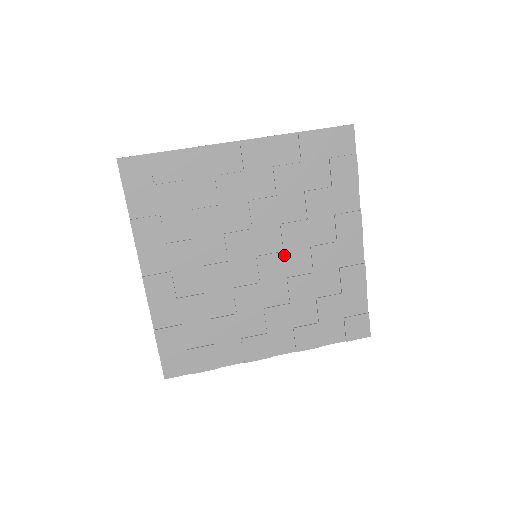
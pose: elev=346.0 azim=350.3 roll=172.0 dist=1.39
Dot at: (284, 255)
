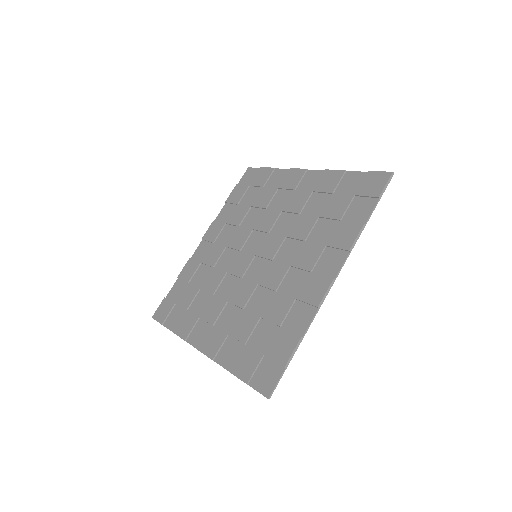
Dot at: (272, 234)
